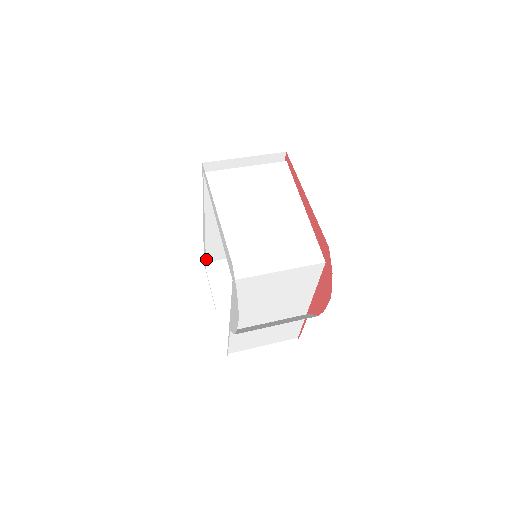
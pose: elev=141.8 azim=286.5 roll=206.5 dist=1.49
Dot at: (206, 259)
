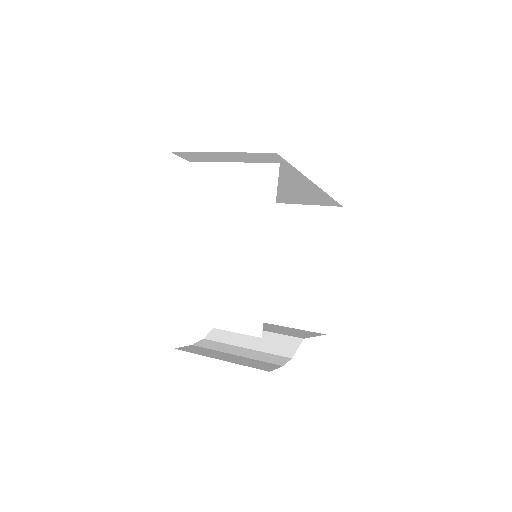
Dot at: occluded
